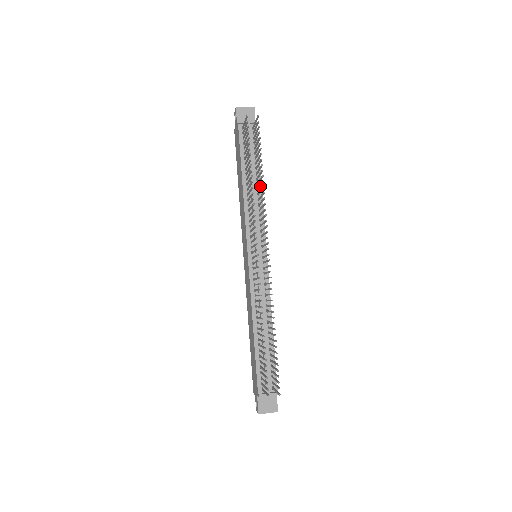
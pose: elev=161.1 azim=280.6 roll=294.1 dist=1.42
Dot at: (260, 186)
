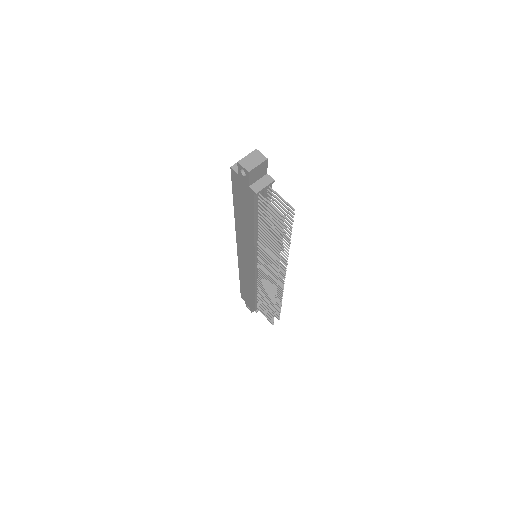
Dot at: occluded
